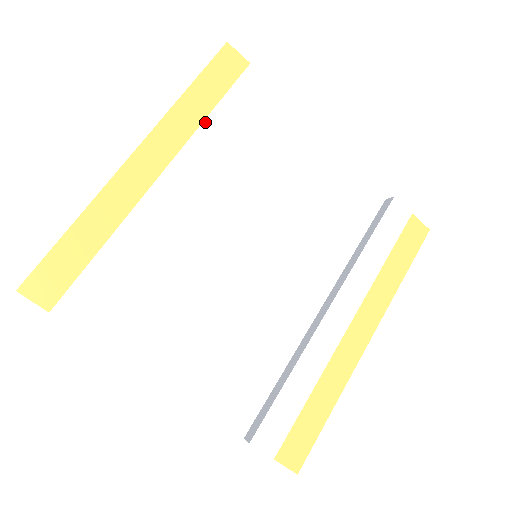
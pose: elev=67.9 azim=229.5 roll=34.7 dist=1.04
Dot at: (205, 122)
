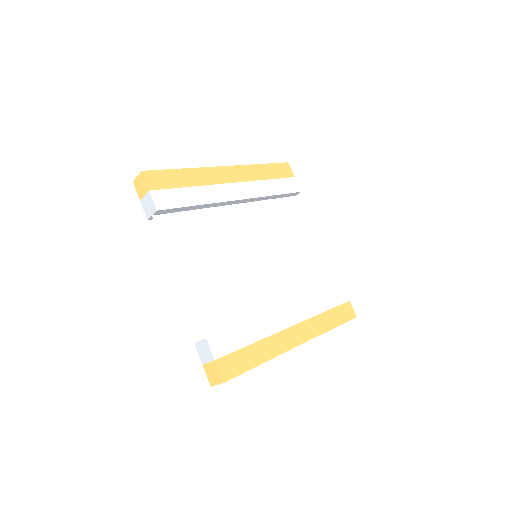
Dot at: (263, 181)
